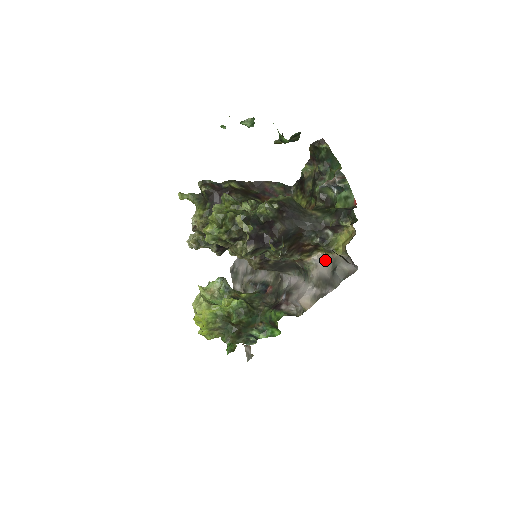
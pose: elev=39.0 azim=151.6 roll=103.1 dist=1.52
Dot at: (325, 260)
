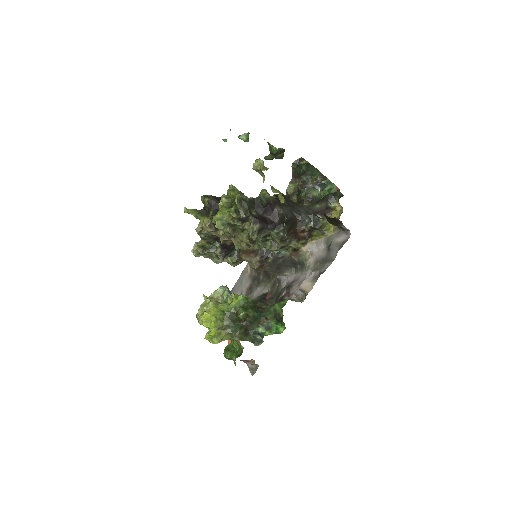
Dot at: (319, 244)
